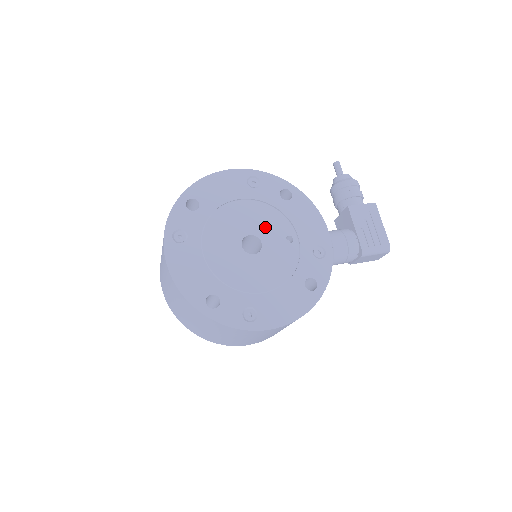
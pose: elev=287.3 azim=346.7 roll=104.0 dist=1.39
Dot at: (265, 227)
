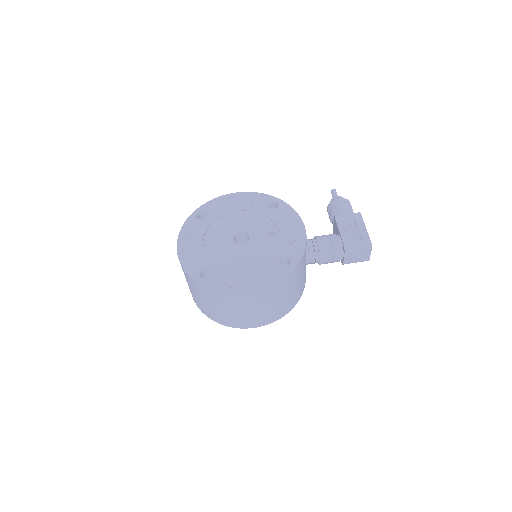
Dot at: (253, 227)
